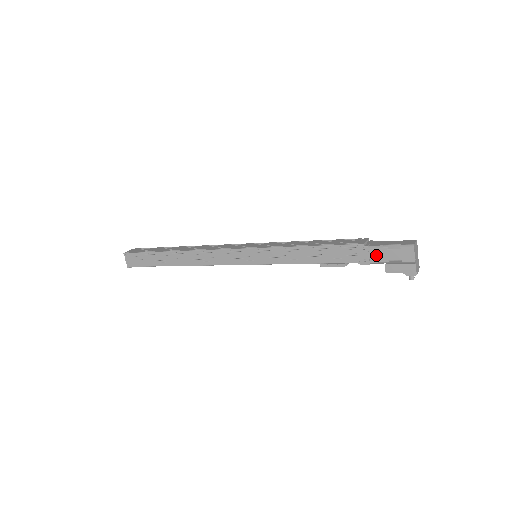
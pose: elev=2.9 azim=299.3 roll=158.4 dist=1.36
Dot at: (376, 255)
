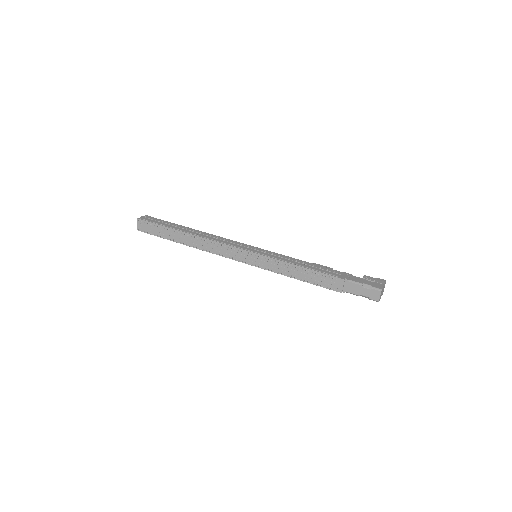
Dot at: occluded
